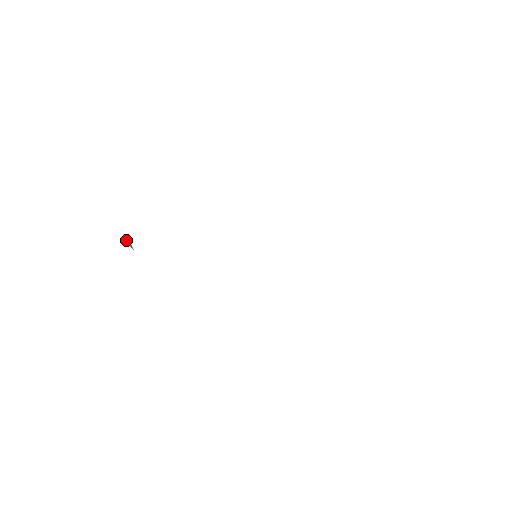
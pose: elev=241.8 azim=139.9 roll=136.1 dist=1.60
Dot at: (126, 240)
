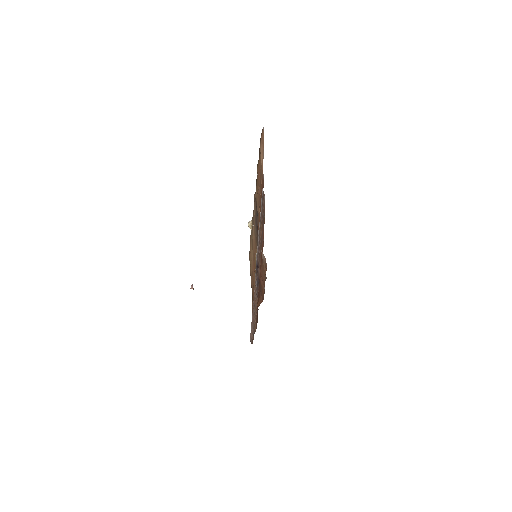
Dot at: occluded
